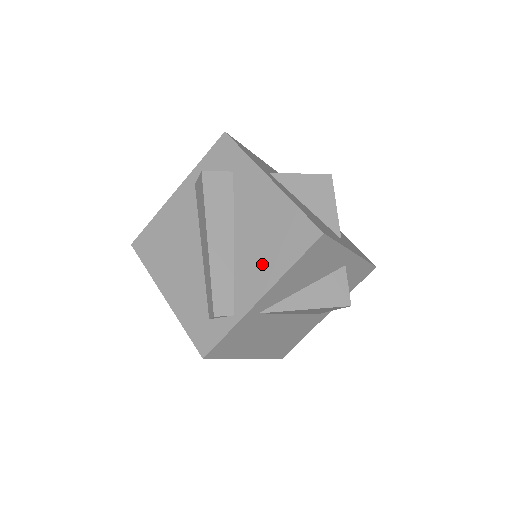
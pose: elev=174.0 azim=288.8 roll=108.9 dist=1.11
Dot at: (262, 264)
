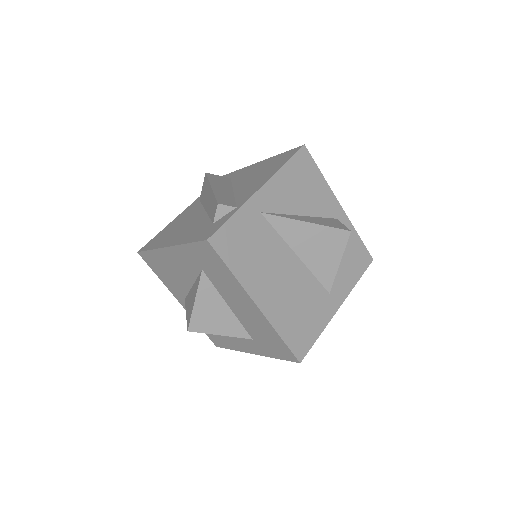
Dot at: (259, 180)
